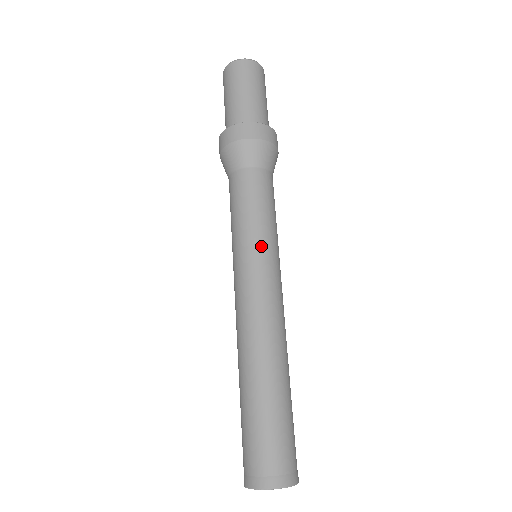
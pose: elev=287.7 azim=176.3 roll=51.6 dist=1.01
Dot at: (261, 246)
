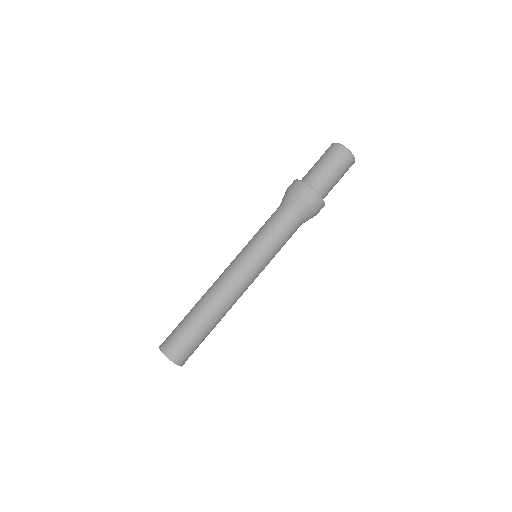
Dot at: (261, 257)
